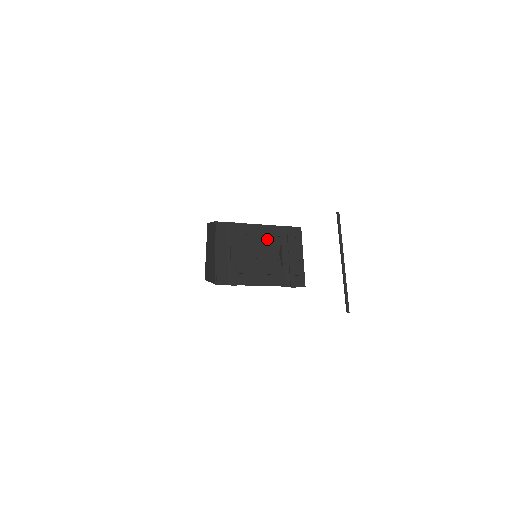
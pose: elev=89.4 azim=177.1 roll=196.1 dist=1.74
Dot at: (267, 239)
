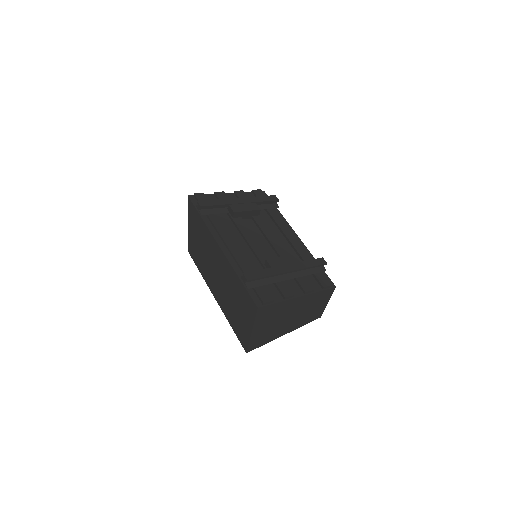
Dot at: (287, 246)
